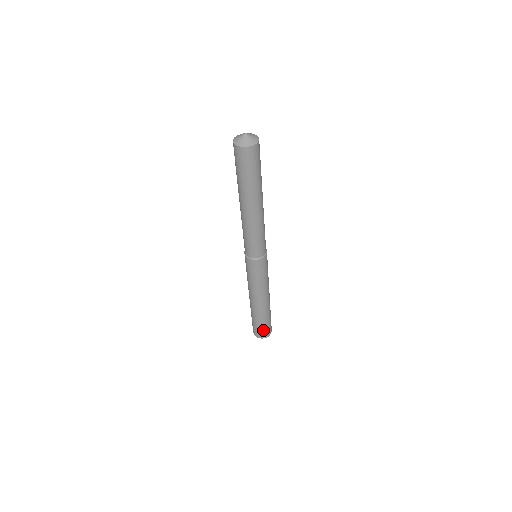
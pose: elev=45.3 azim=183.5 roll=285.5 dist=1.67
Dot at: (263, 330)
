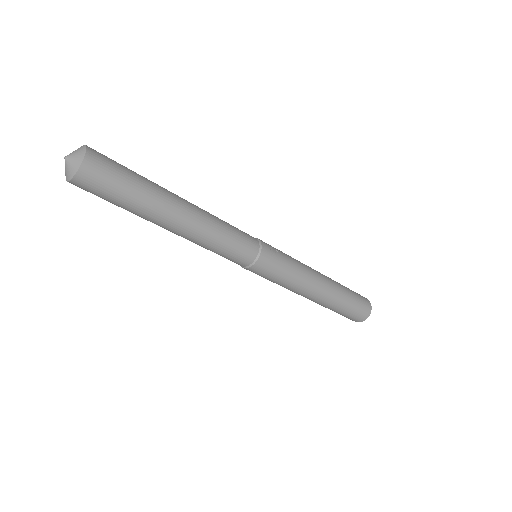
Dot at: (350, 316)
